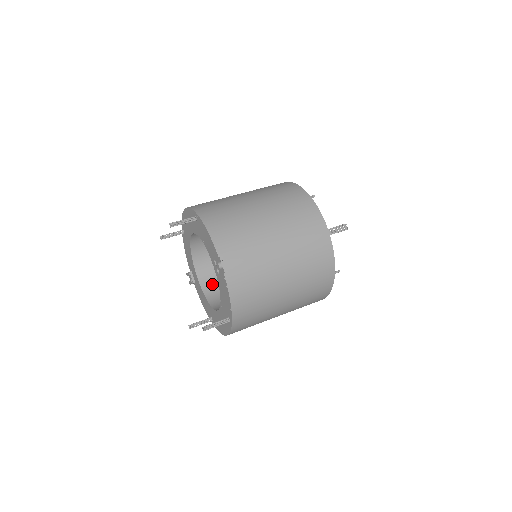
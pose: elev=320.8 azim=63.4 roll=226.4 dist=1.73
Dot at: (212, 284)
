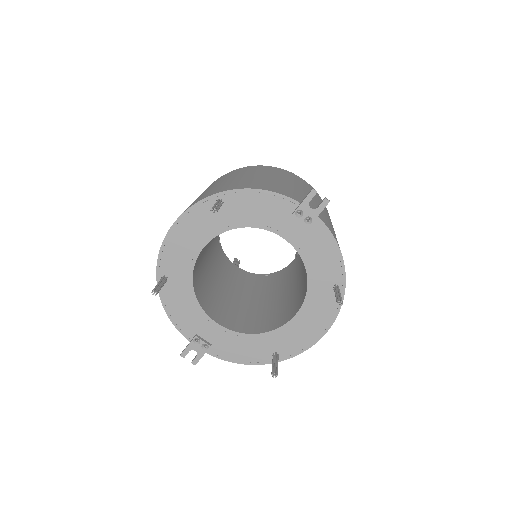
Dot at: (237, 323)
